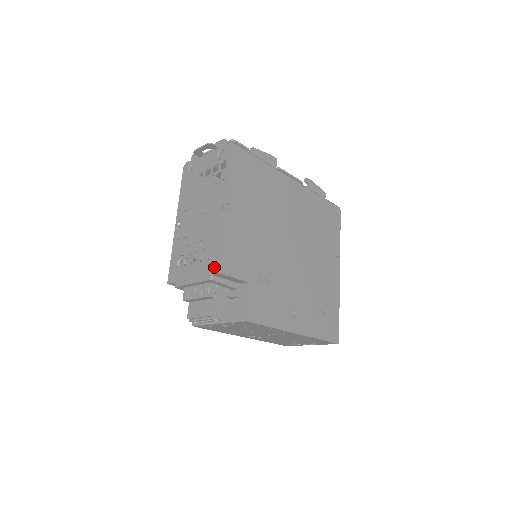
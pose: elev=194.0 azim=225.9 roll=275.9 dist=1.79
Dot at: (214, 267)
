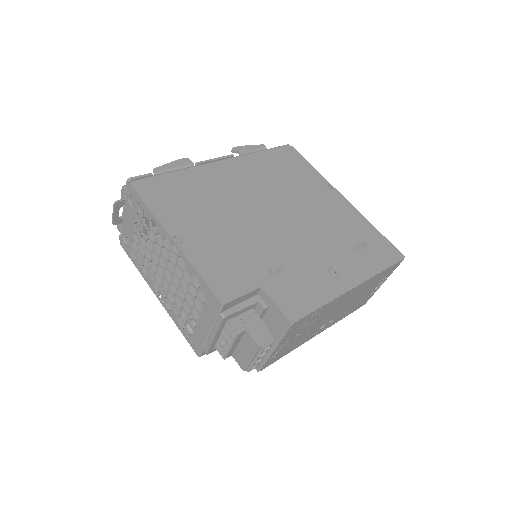
Dot at: (215, 304)
